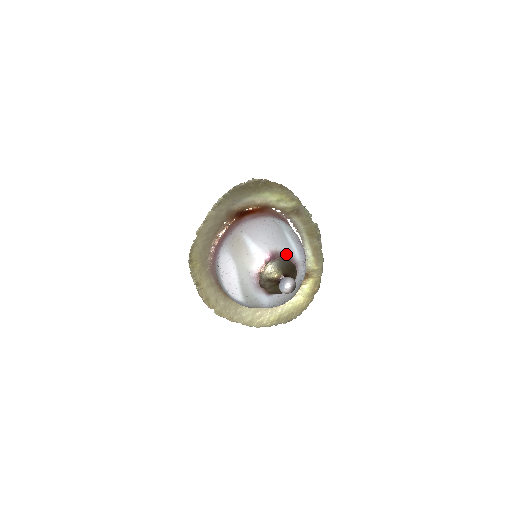
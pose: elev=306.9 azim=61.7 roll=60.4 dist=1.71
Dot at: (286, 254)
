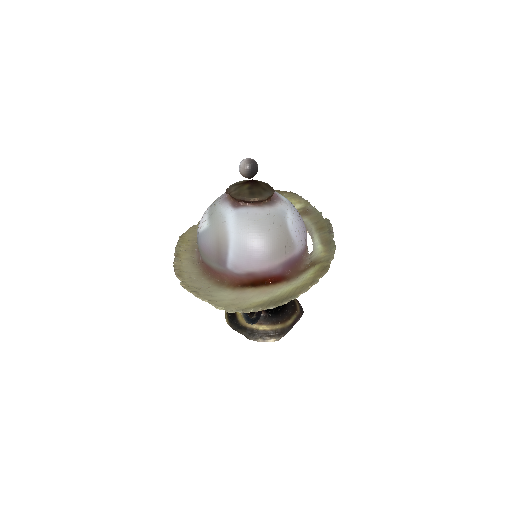
Dot at: occluded
